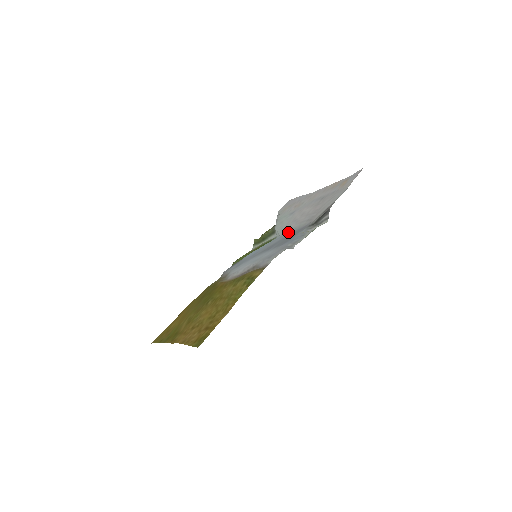
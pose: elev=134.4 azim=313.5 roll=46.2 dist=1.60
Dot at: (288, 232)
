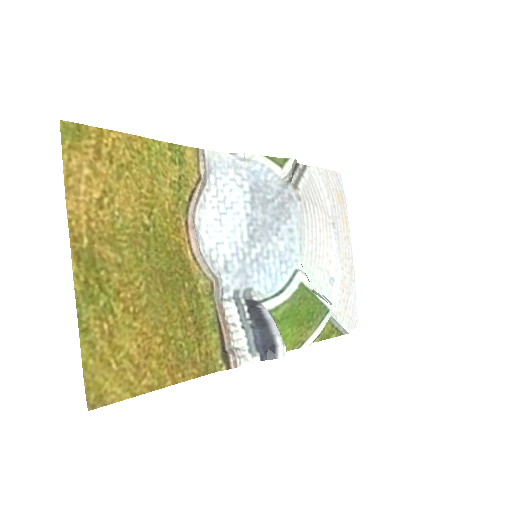
Dot at: (298, 241)
